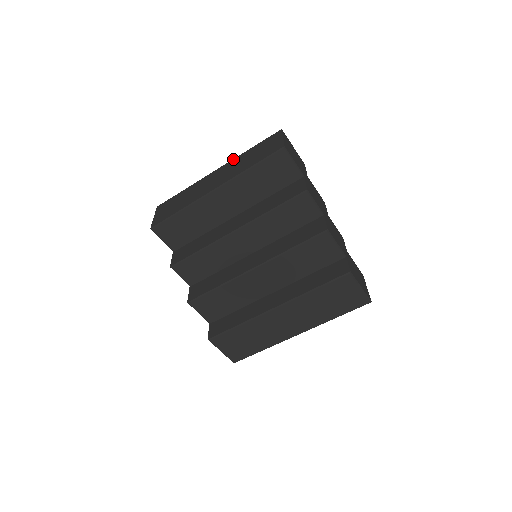
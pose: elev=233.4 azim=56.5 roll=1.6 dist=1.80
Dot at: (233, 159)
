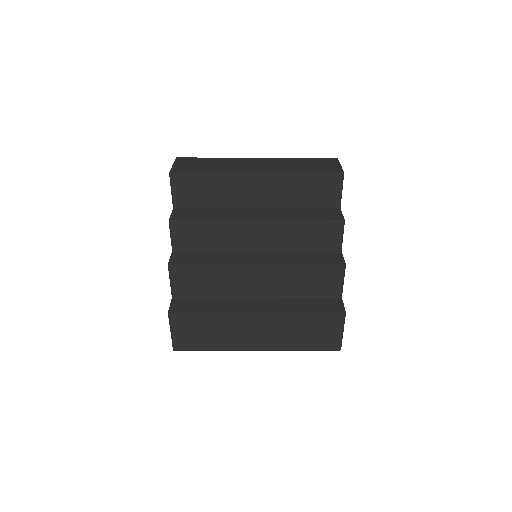
Dot at: occluded
